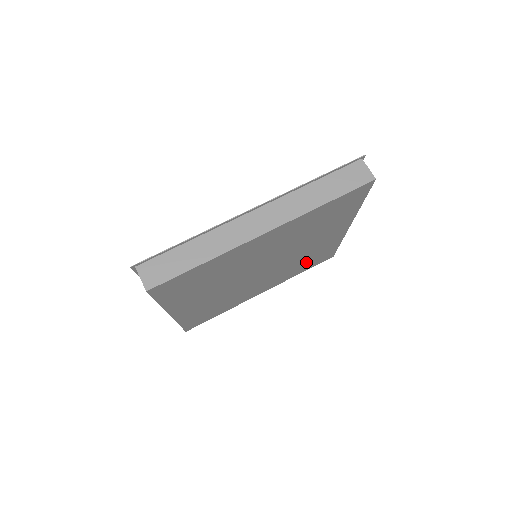
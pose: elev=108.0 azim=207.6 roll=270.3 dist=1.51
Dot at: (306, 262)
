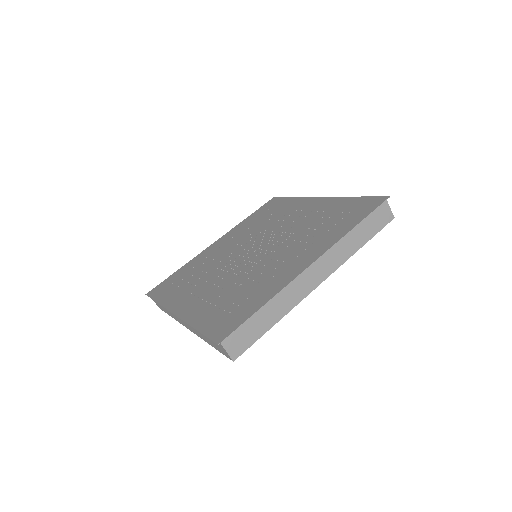
Dot at: occluded
